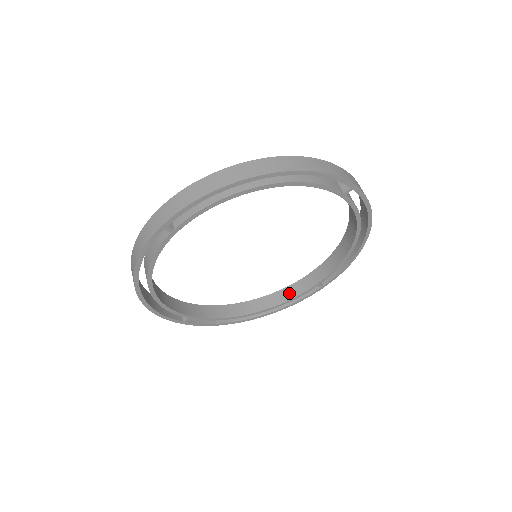
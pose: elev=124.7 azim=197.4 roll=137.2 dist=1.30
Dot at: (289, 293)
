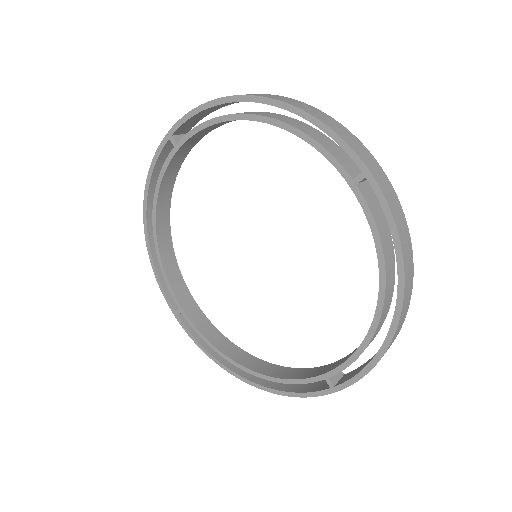
Dot at: (295, 373)
